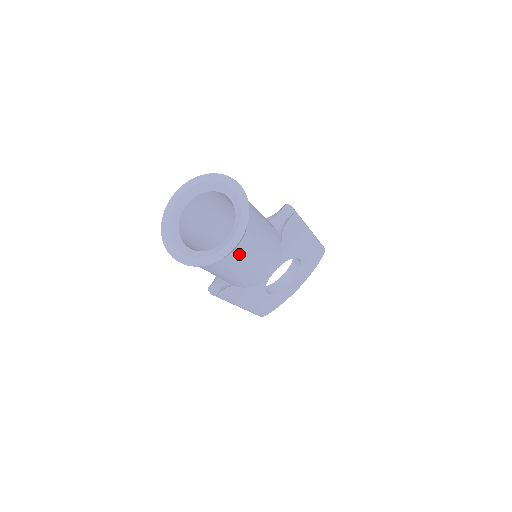
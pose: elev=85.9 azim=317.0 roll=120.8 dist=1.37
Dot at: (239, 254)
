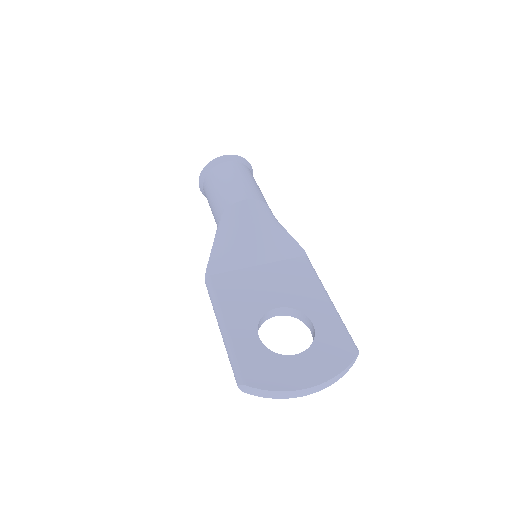
Dot at: (229, 167)
